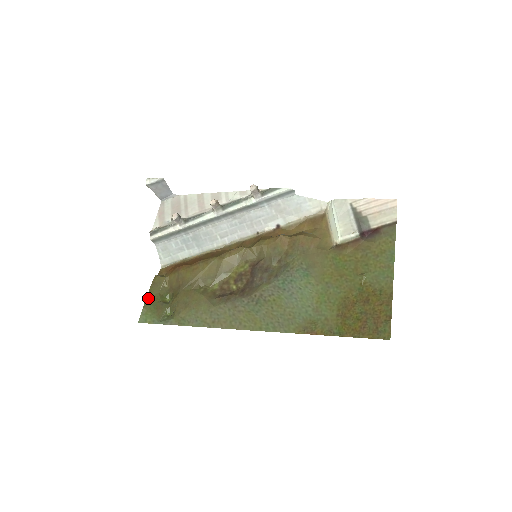
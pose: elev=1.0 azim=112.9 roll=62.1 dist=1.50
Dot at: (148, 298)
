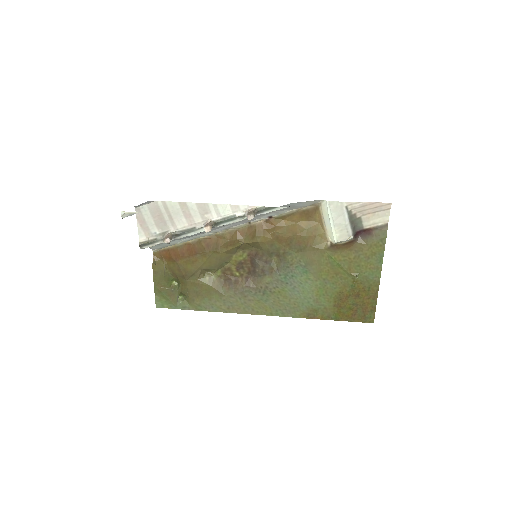
Dot at: (156, 287)
